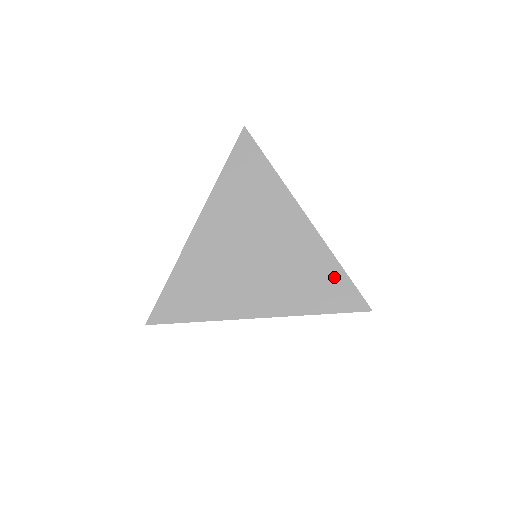
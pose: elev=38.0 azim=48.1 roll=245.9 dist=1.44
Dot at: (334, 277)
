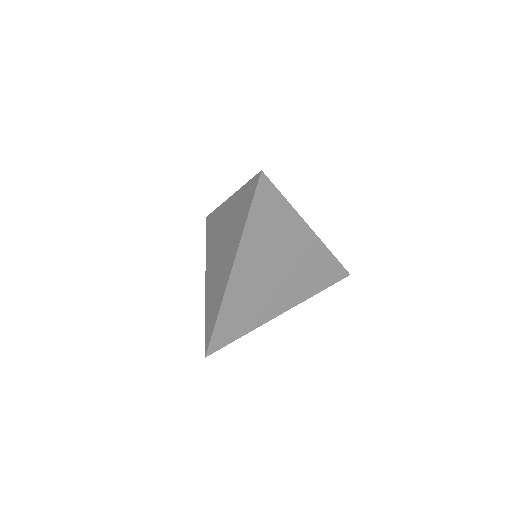
Dot at: (330, 265)
